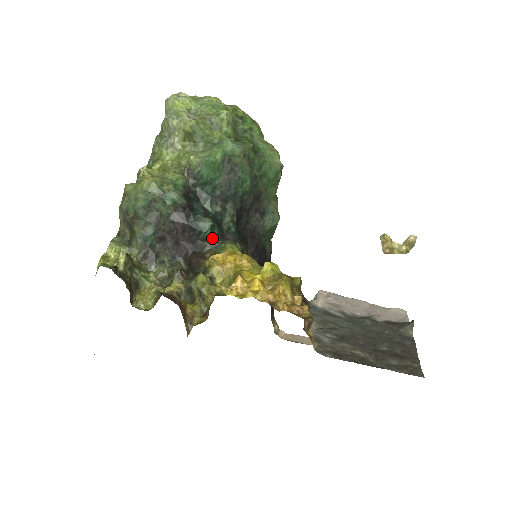
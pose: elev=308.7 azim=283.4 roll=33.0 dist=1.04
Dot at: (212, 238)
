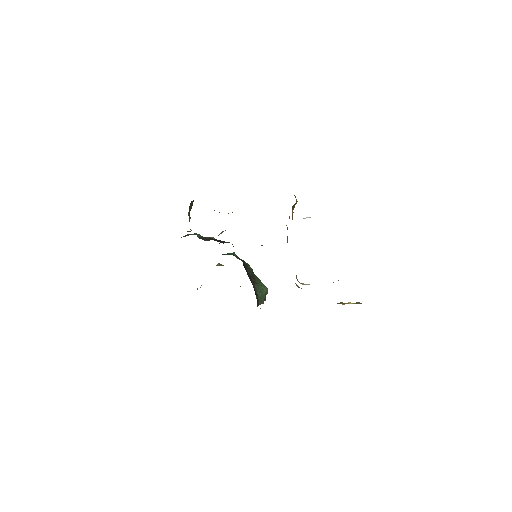
Dot at: (232, 244)
